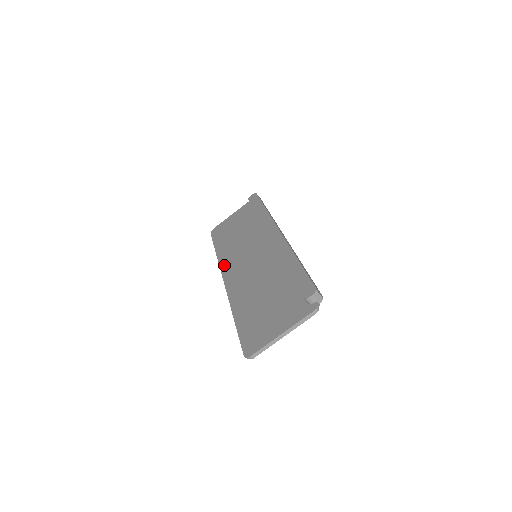
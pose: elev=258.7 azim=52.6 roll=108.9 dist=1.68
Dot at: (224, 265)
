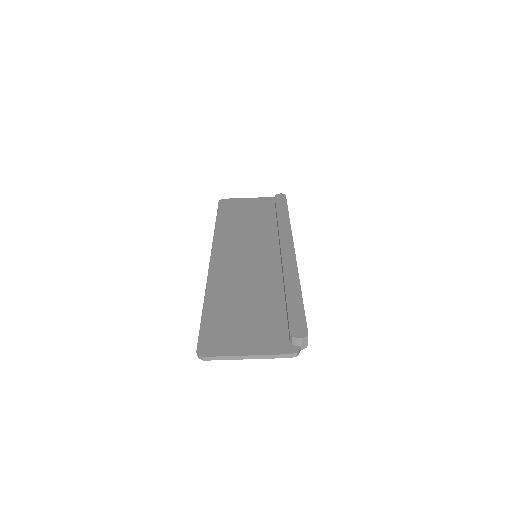
Dot at: (218, 243)
